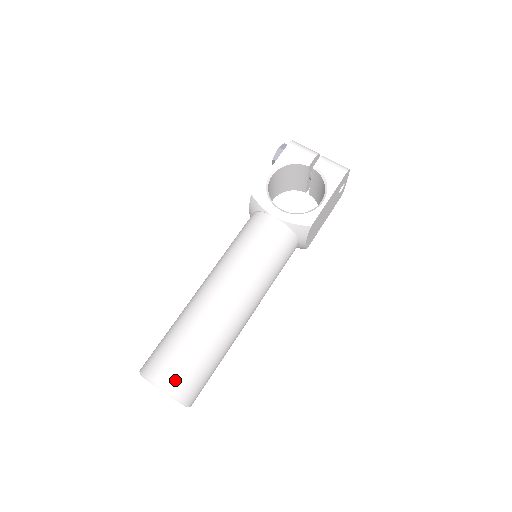
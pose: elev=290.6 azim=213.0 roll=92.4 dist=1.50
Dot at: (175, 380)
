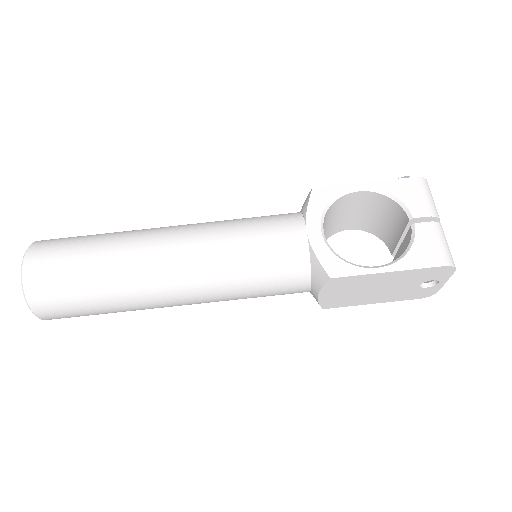
Dot at: (40, 275)
